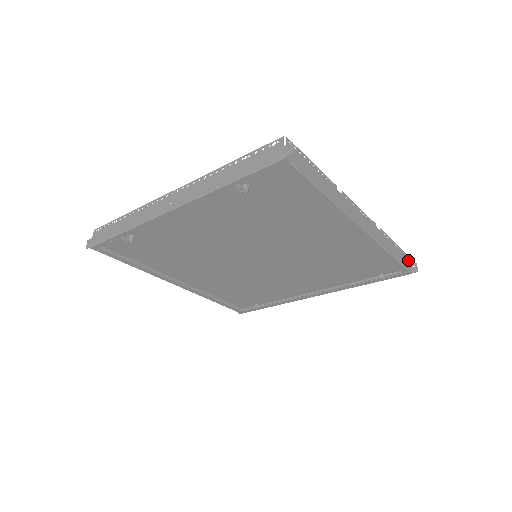
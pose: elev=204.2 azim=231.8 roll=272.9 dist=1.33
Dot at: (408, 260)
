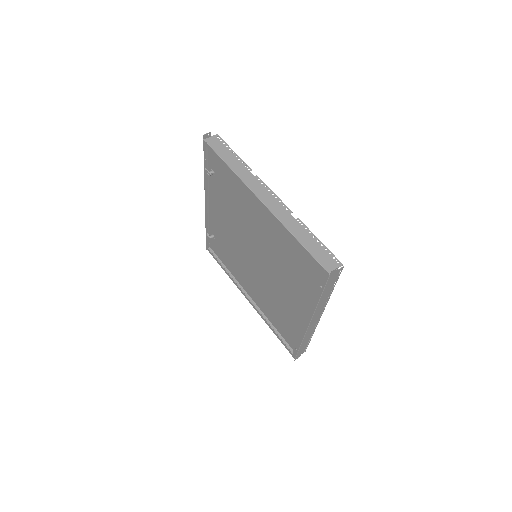
Dot at: (335, 264)
